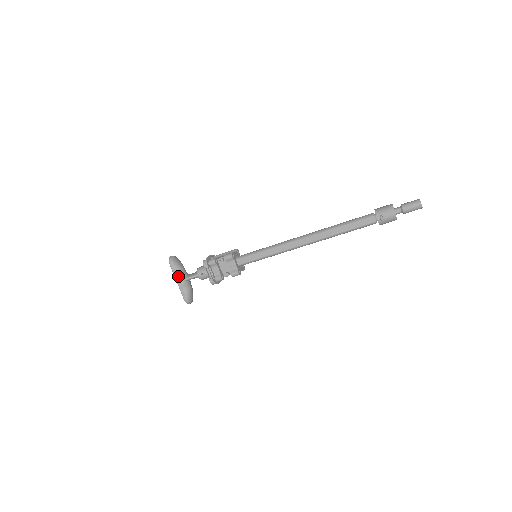
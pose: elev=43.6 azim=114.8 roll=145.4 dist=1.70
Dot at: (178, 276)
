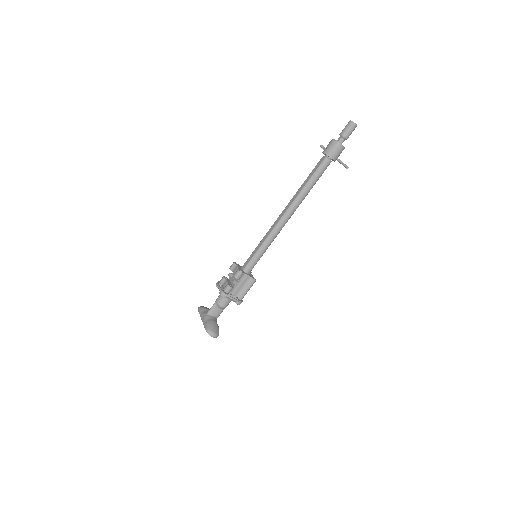
Dot at: (202, 313)
